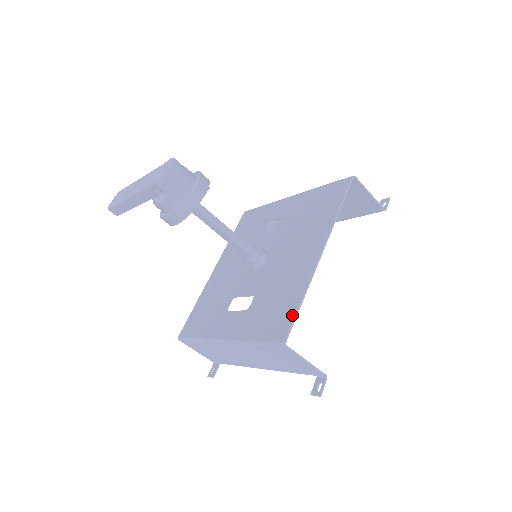
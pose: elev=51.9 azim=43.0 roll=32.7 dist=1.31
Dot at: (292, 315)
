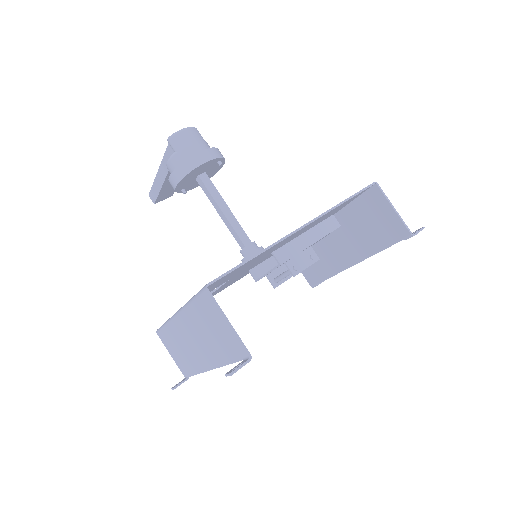
Dot at: (233, 268)
